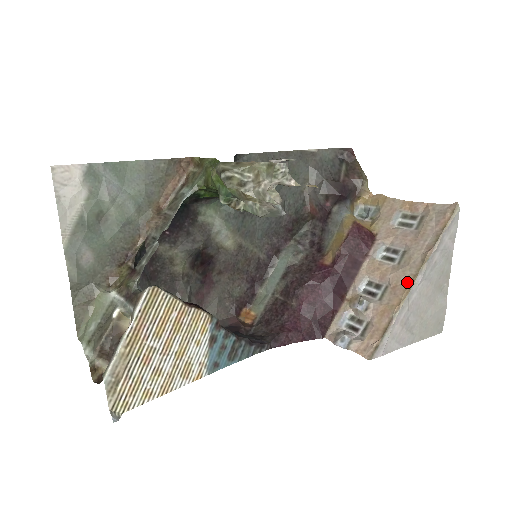
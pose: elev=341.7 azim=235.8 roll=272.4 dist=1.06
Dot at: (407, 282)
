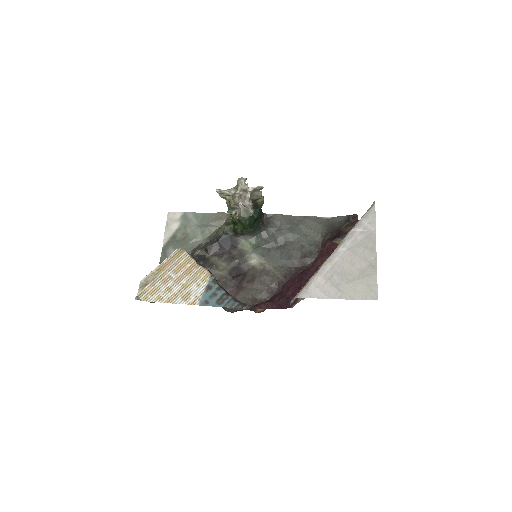
Dot at: occluded
